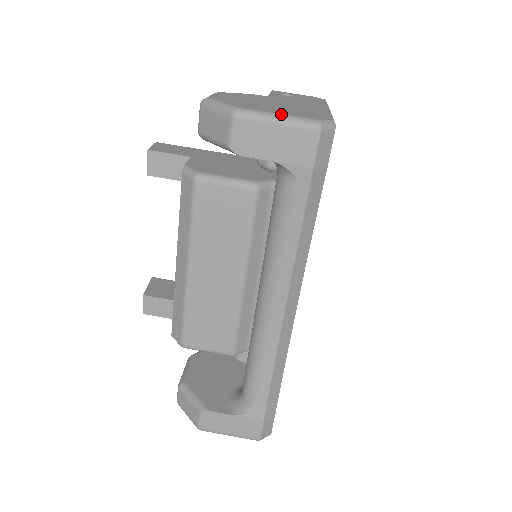
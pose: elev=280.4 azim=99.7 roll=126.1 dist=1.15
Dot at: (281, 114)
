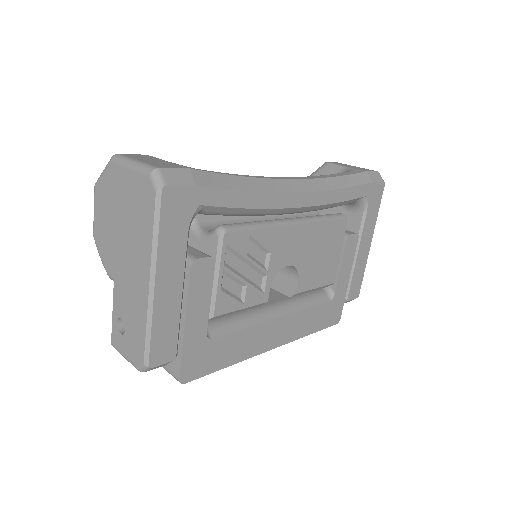
Dot at: occluded
